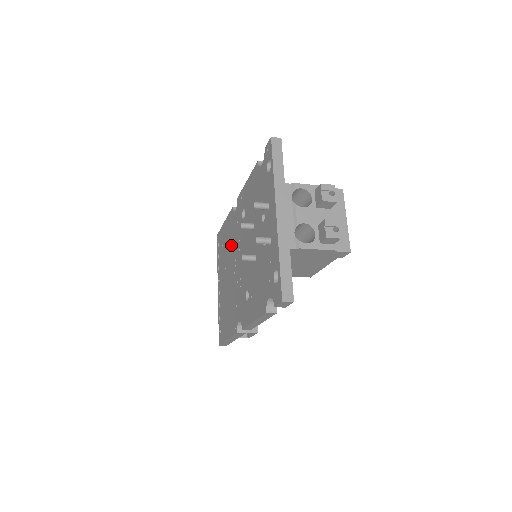
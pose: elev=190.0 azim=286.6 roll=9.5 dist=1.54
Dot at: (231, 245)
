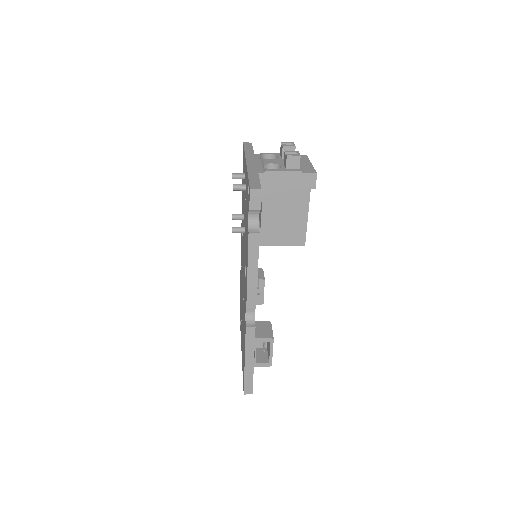
Dot at: occluded
